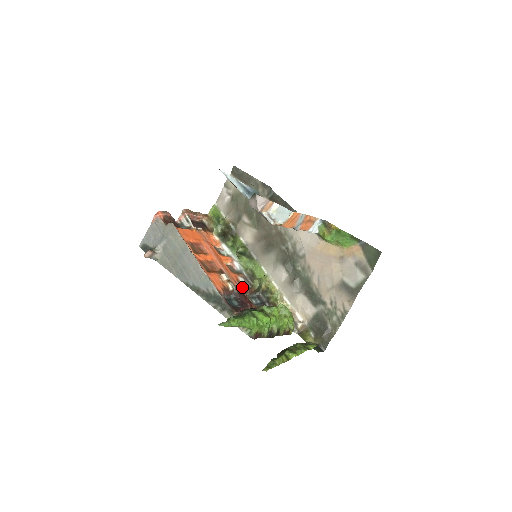
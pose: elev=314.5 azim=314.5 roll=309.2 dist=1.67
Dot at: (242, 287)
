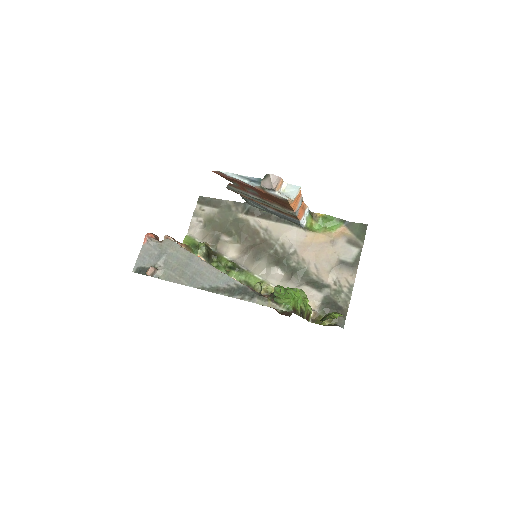
Dot at: occluded
